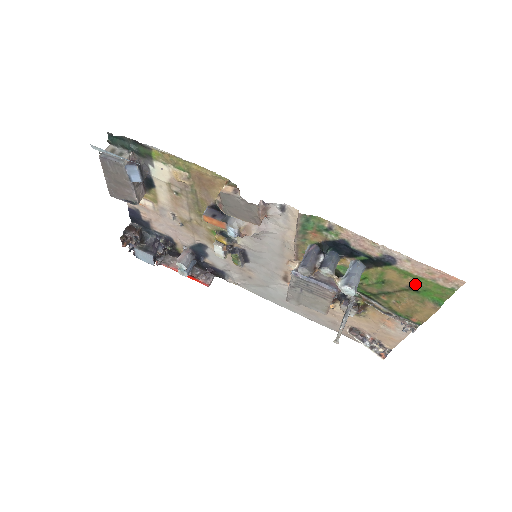
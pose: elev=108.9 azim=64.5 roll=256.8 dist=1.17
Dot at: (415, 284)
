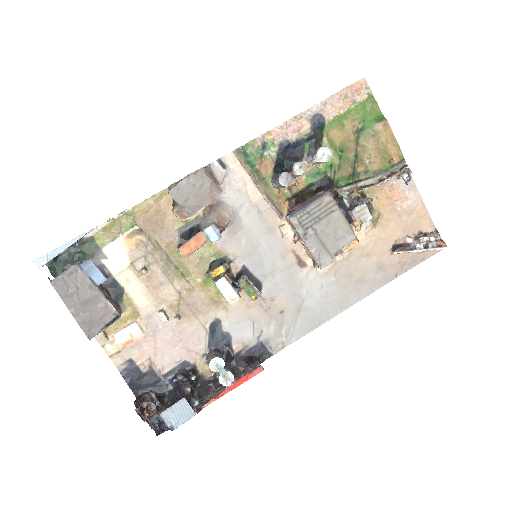
Dot at: (354, 124)
